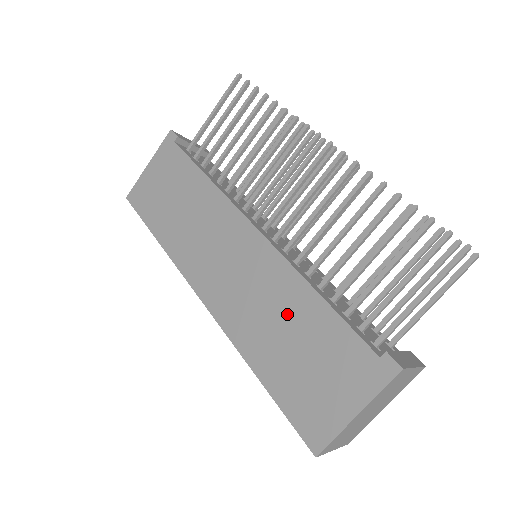
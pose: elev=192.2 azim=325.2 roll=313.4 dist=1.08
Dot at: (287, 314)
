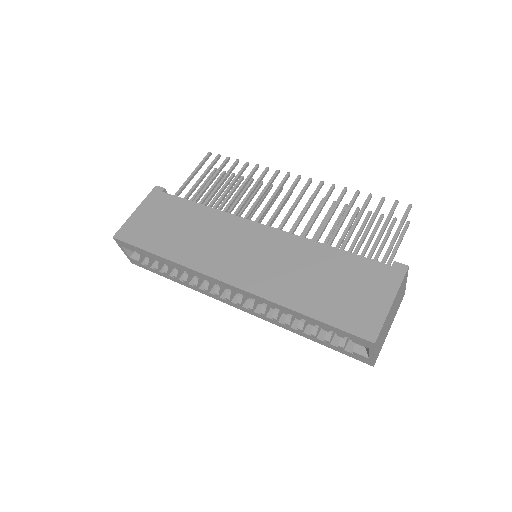
Dot at: (311, 265)
